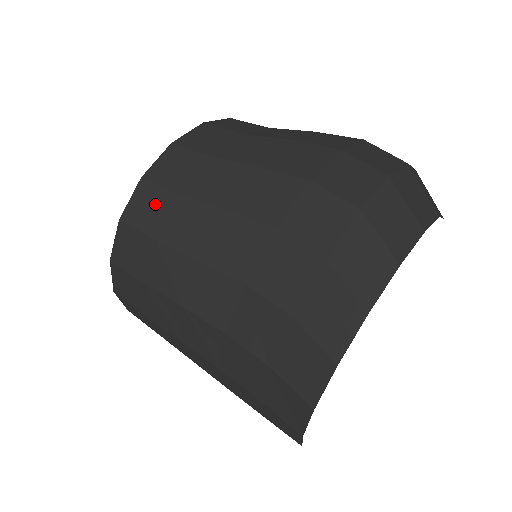
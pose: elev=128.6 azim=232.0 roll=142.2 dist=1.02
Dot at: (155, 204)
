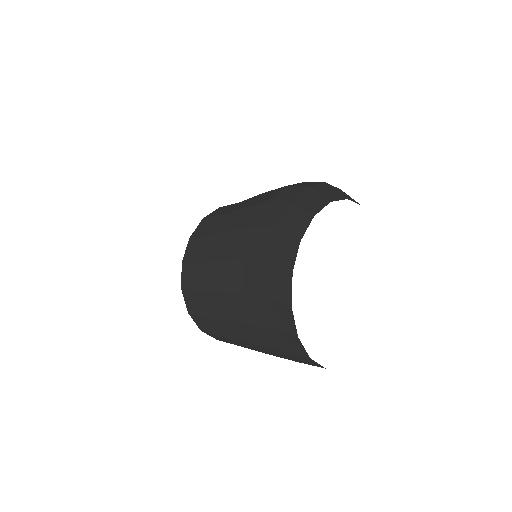
Dot at: (197, 246)
